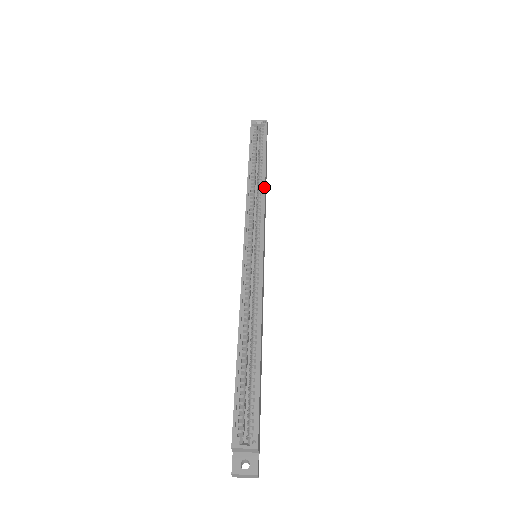
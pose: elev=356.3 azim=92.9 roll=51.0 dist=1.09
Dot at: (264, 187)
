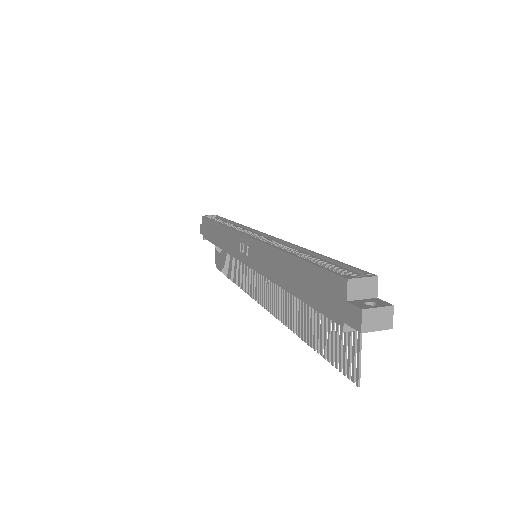
Dot at: (240, 224)
